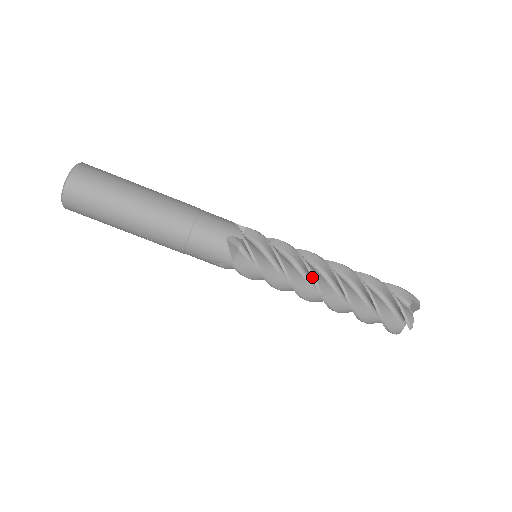
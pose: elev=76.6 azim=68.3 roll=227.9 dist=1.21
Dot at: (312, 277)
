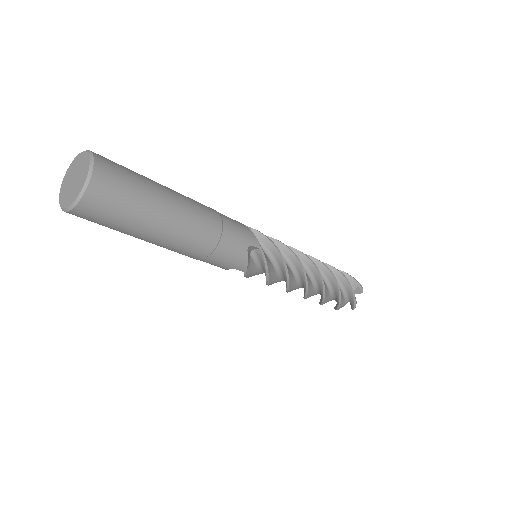
Dot at: occluded
